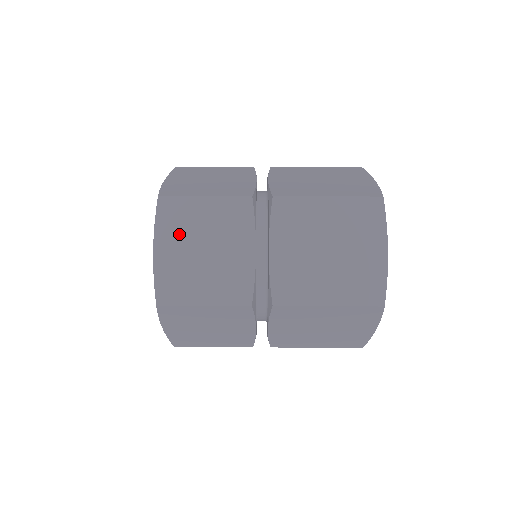
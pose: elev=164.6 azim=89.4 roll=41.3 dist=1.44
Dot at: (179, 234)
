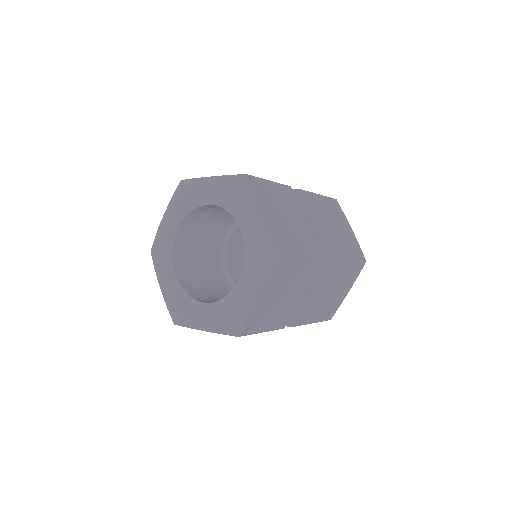
Dot at: (269, 204)
